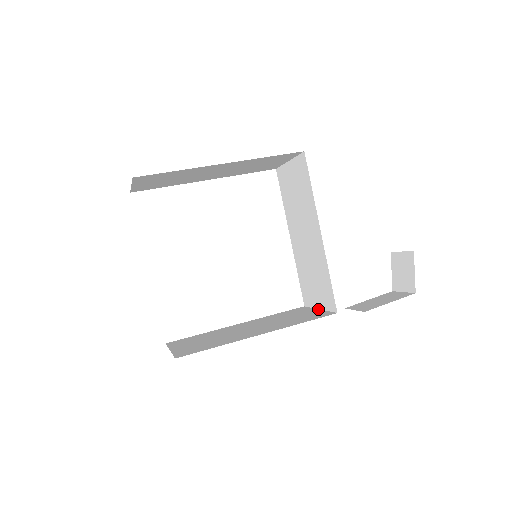
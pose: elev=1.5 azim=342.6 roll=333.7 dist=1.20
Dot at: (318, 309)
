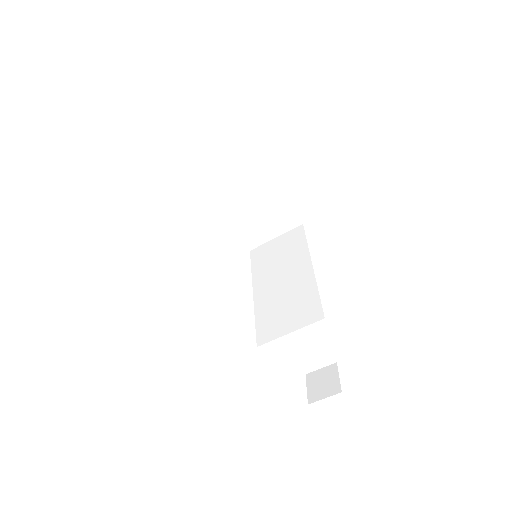
Dot at: (288, 332)
